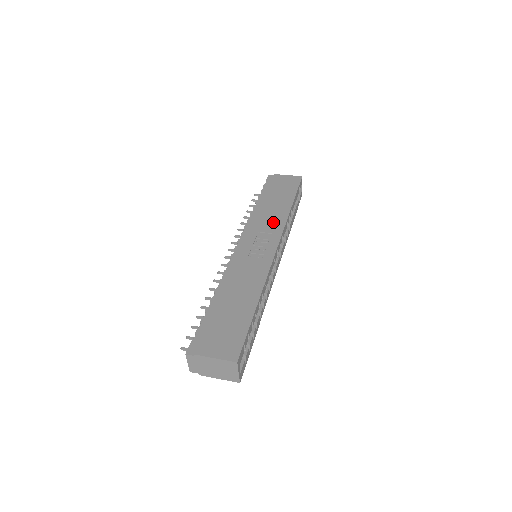
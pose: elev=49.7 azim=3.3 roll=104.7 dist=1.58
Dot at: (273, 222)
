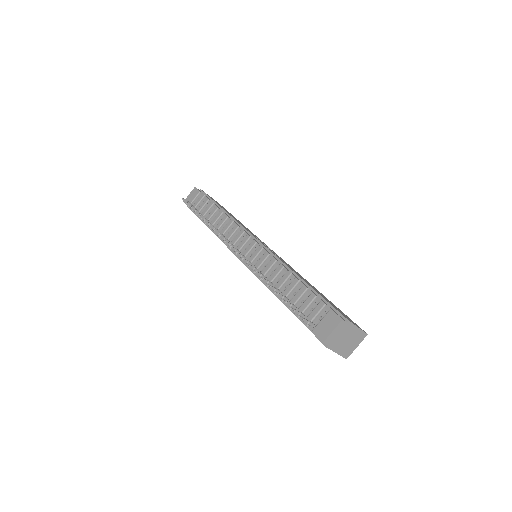
Dot at: occluded
